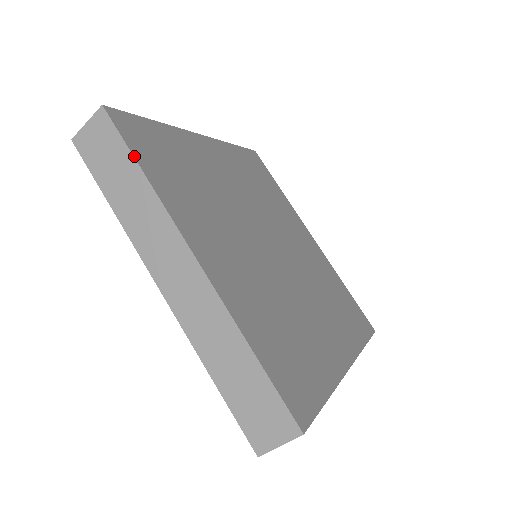
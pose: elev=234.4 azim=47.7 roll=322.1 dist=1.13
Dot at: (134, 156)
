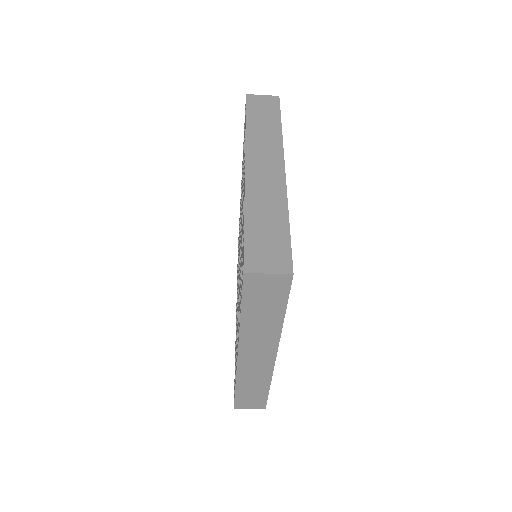
Dot at: (286, 308)
